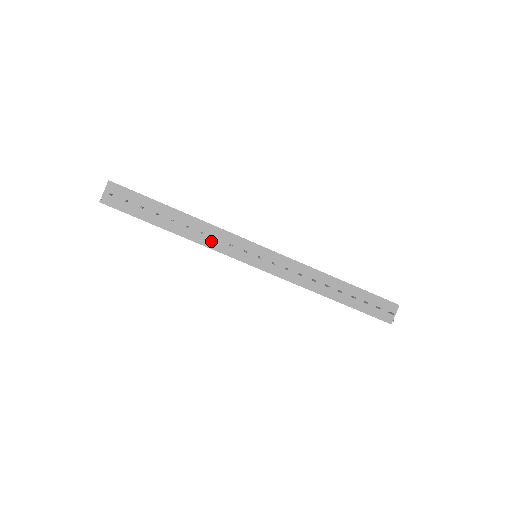
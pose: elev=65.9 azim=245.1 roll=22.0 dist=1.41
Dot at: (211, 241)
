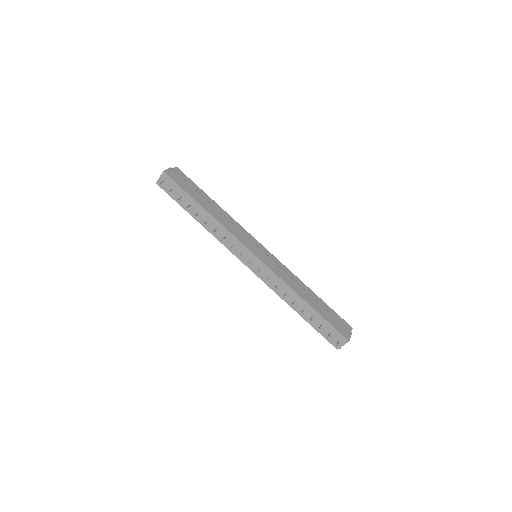
Dot at: (221, 237)
